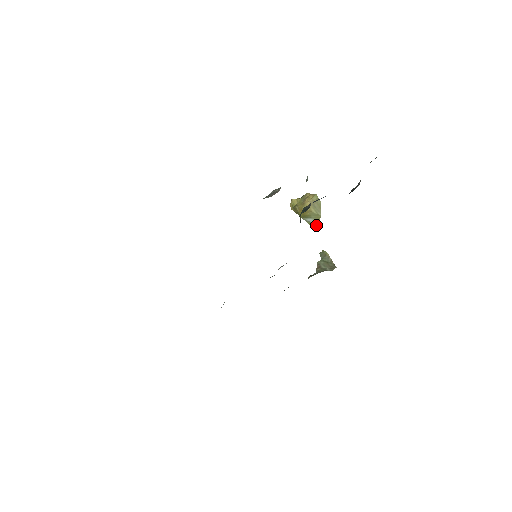
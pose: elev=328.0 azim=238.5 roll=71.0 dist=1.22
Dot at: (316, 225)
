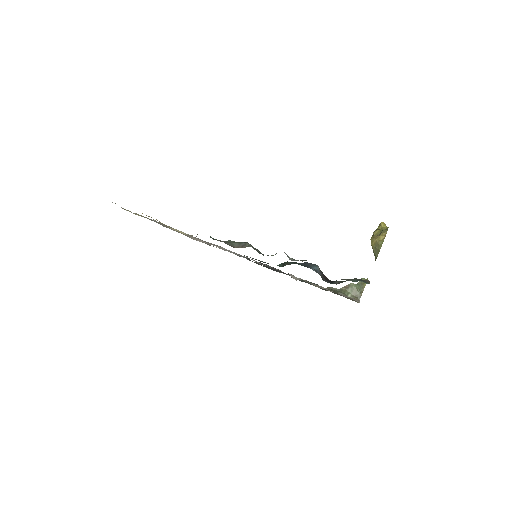
Dot at: (375, 259)
